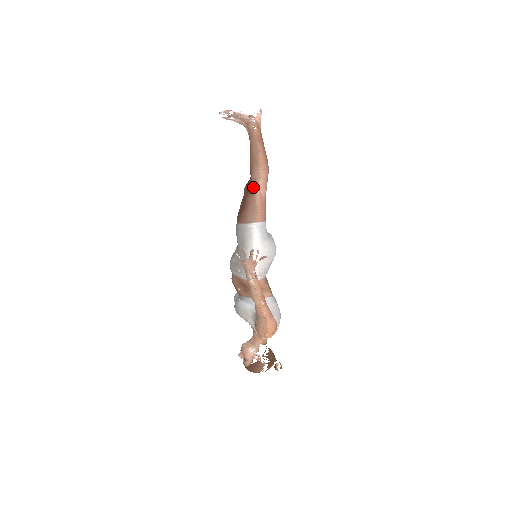
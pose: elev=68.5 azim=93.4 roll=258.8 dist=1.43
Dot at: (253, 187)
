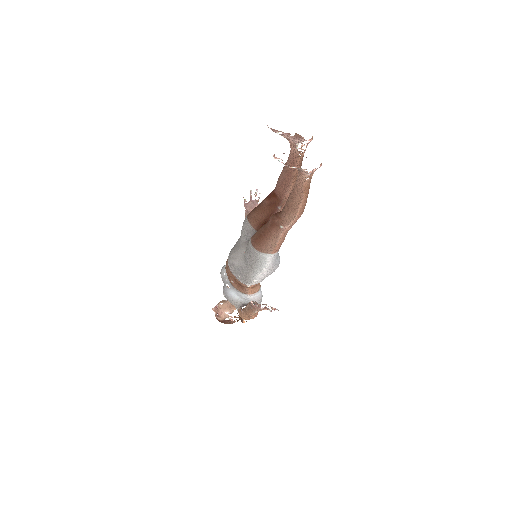
Dot at: (281, 225)
